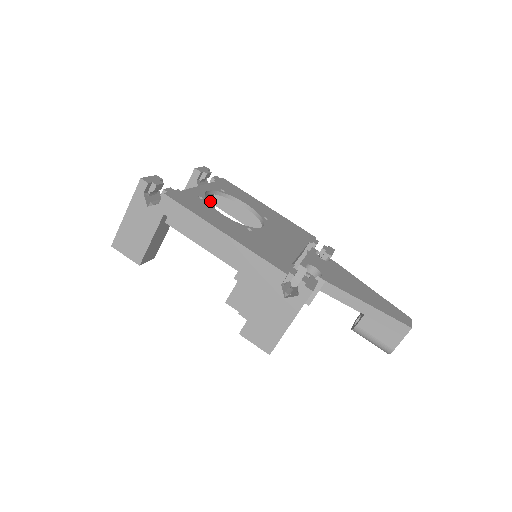
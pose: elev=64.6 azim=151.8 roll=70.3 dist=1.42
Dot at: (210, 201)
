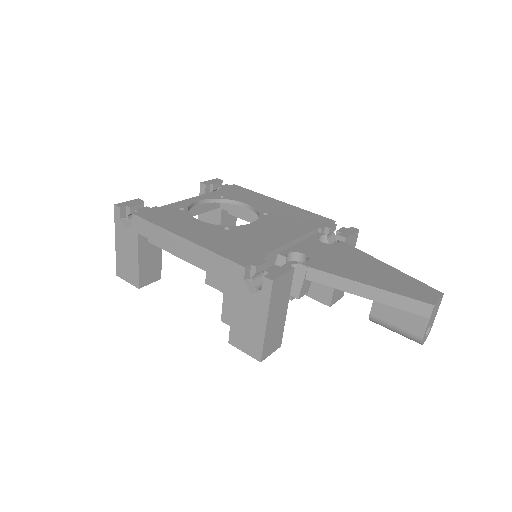
Dot at: (221, 211)
